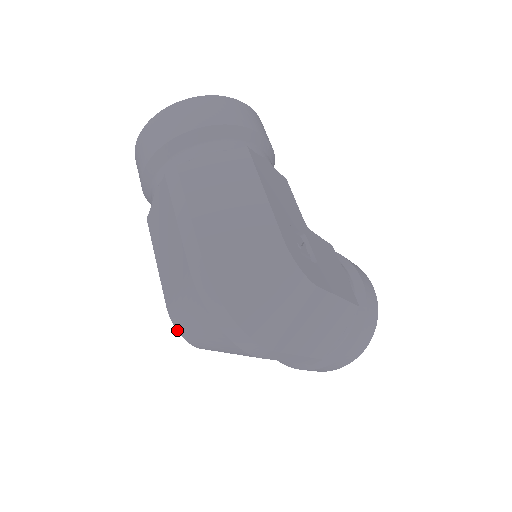
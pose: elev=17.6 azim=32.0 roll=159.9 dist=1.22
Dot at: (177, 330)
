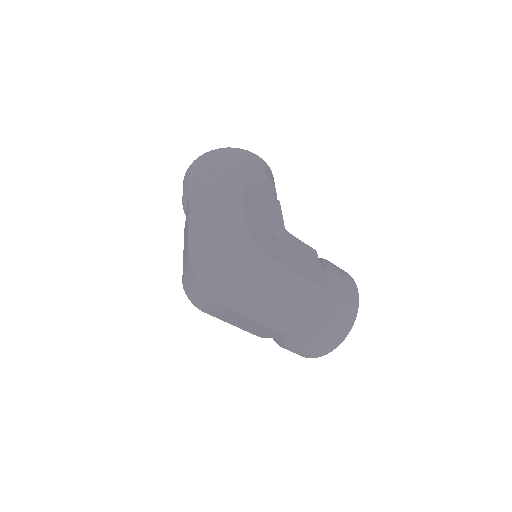
Dot at: occluded
